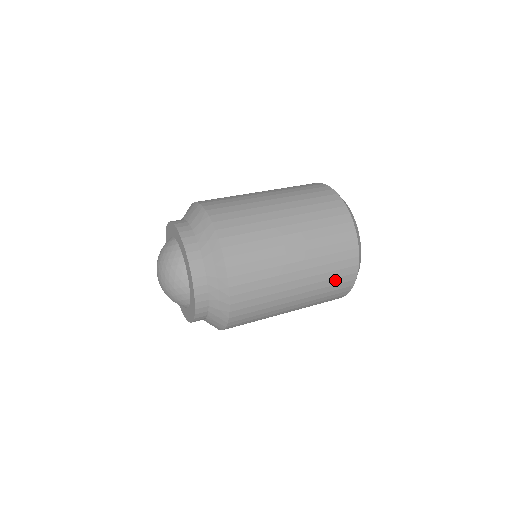
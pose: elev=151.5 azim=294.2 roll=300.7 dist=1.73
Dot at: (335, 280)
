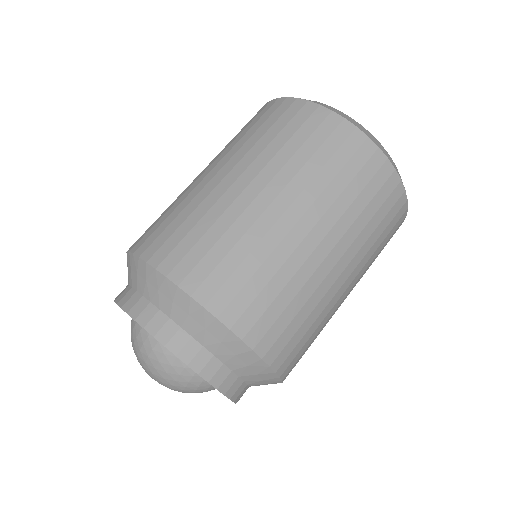
Dot at: (373, 204)
